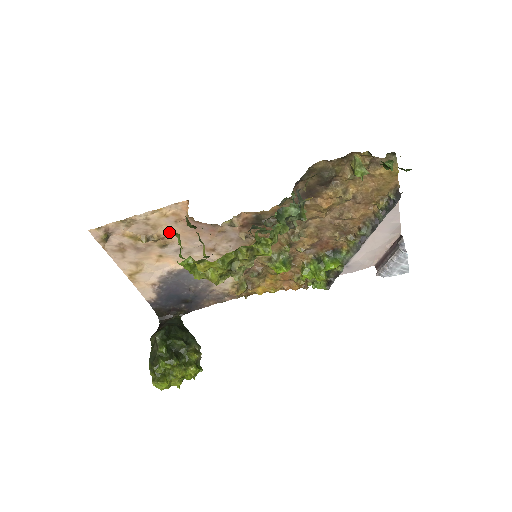
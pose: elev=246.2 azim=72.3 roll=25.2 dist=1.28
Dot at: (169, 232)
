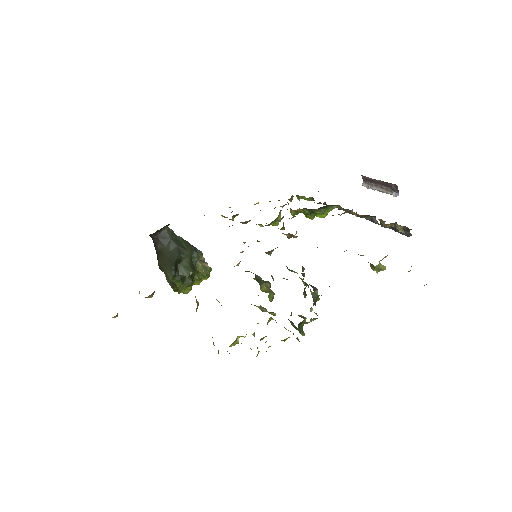
Dot at: occluded
